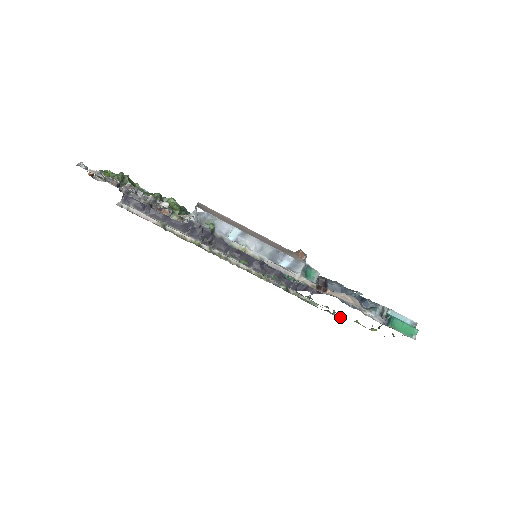
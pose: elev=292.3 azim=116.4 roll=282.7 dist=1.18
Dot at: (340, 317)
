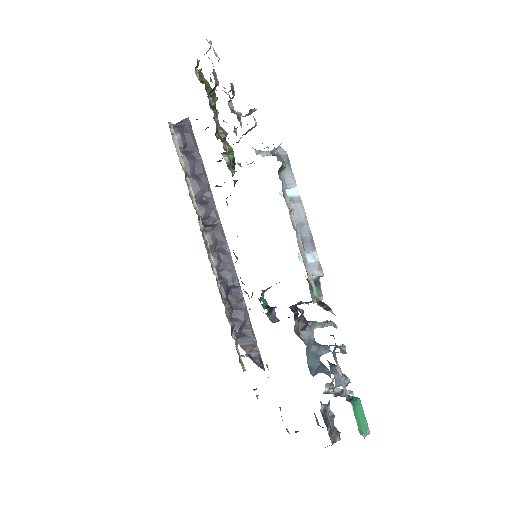
Dot at: (257, 398)
